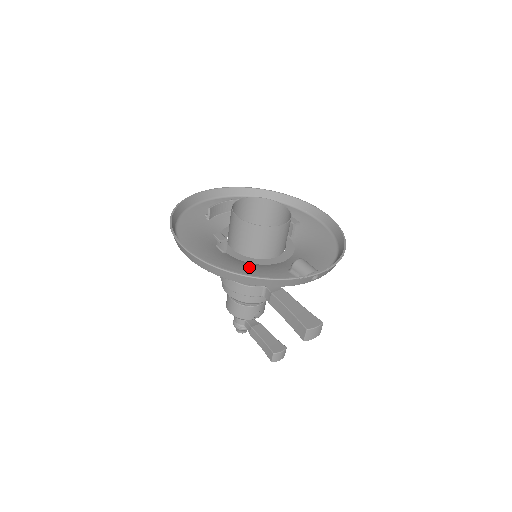
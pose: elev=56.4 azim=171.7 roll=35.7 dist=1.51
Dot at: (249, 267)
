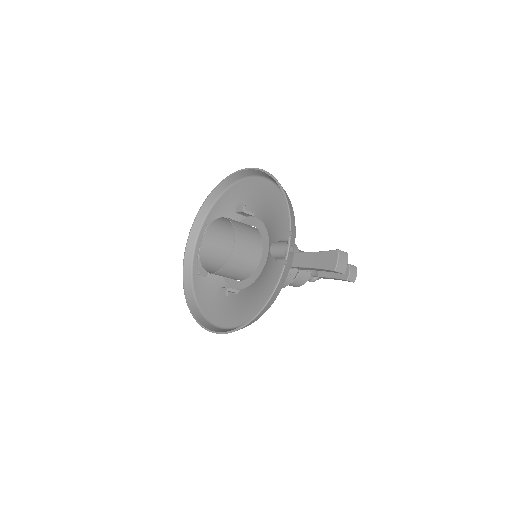
Dot at: (257, 289)
